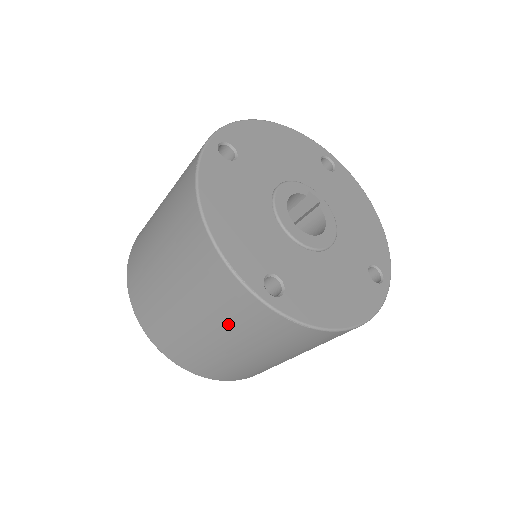
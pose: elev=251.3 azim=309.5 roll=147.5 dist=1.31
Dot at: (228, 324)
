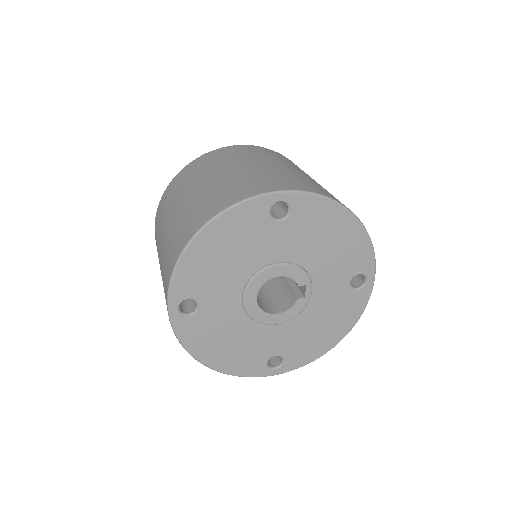
Dot at: occluded
